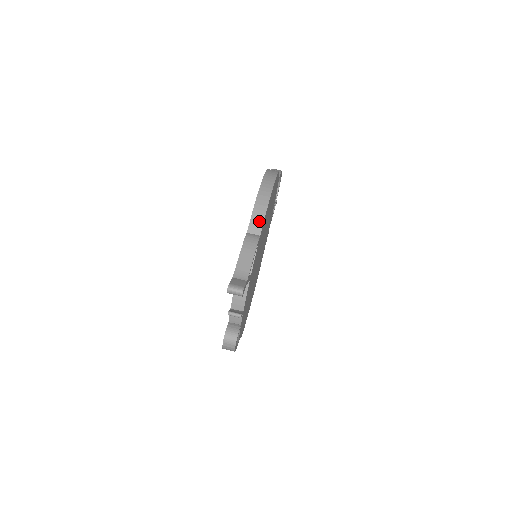
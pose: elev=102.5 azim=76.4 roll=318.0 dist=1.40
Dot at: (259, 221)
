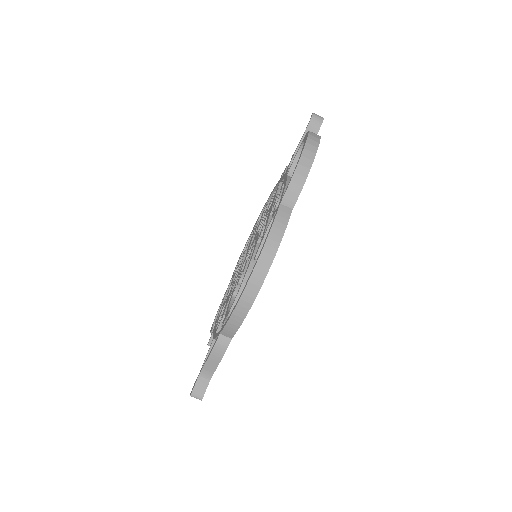
Dot at: (232, 331)
